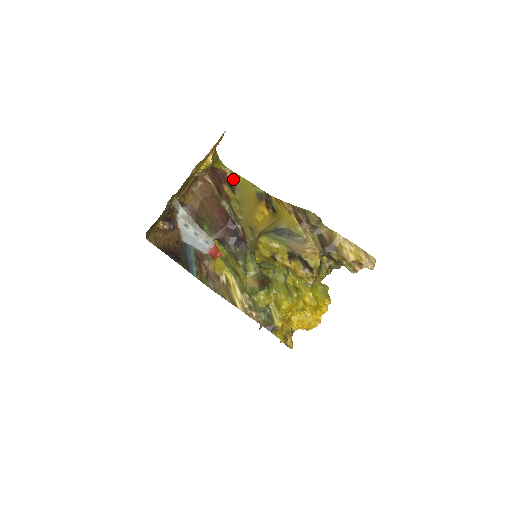
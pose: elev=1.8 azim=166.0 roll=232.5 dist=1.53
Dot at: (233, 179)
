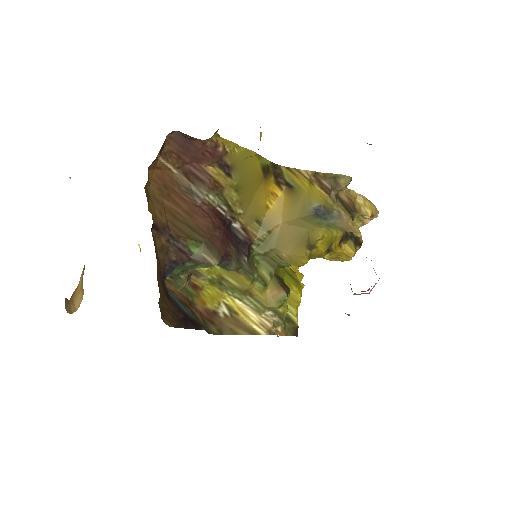
Dot at: (229, 153)
